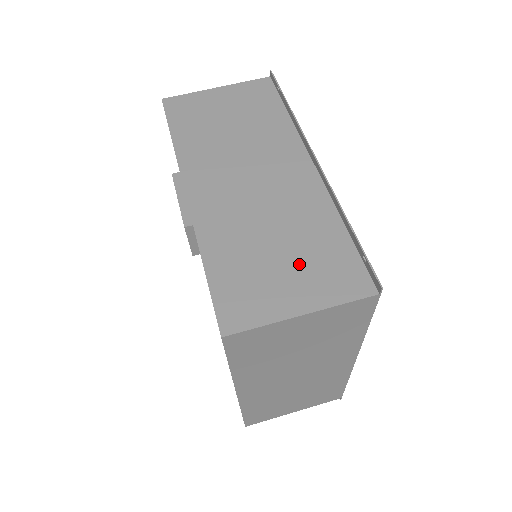
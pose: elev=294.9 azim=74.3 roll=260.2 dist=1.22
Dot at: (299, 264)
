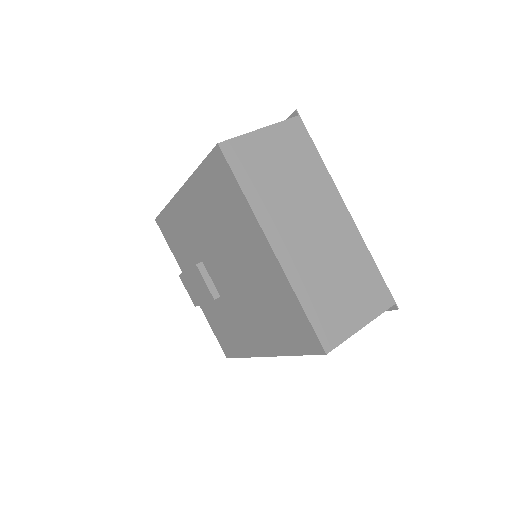
Dot at: occluded
